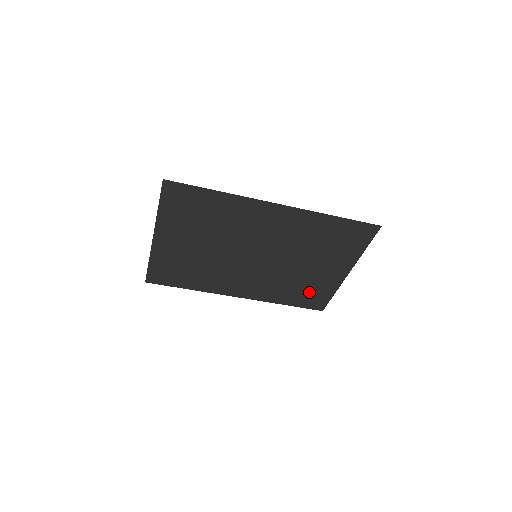
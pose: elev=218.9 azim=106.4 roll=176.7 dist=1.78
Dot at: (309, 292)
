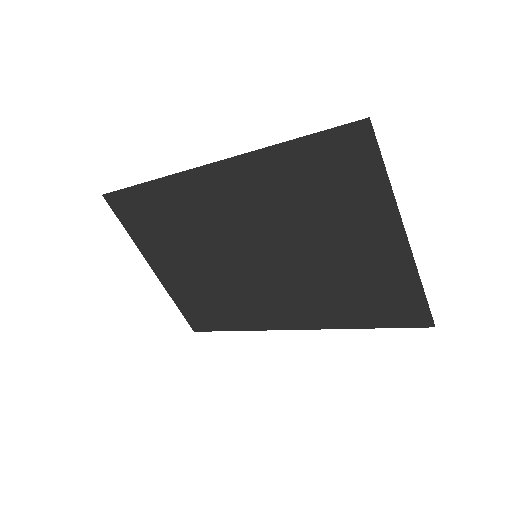
Dot at: (378, 295)
